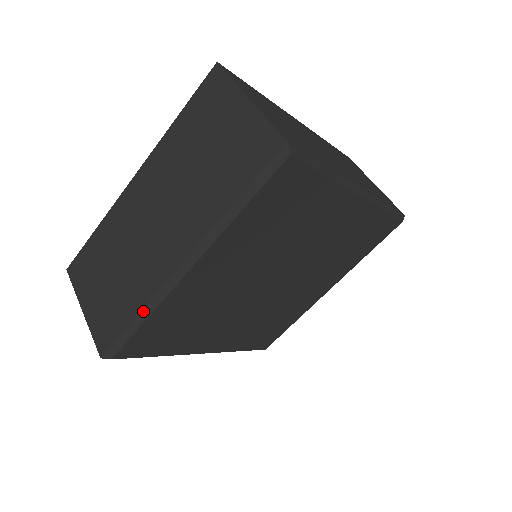
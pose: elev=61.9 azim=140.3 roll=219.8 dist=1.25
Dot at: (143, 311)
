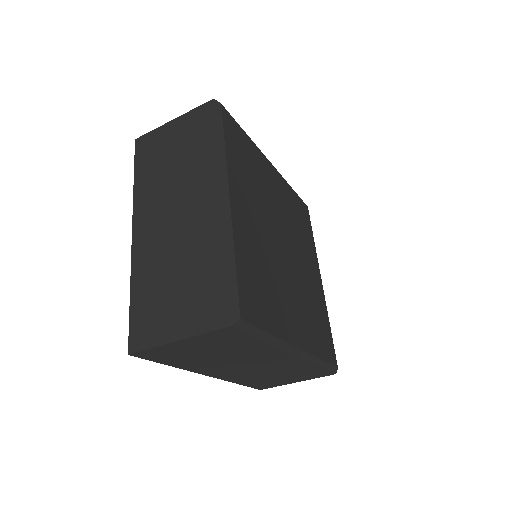
Dot at: (227, 251)
